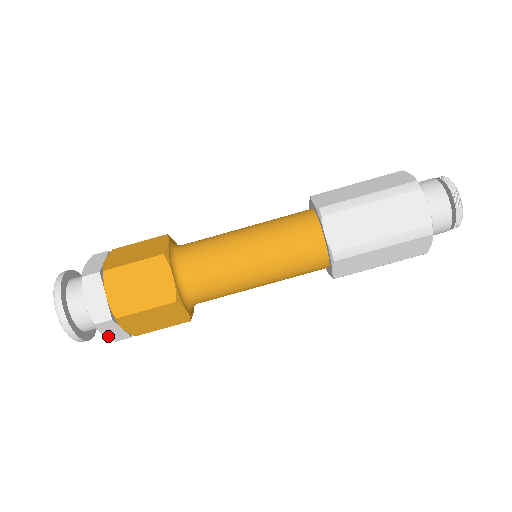
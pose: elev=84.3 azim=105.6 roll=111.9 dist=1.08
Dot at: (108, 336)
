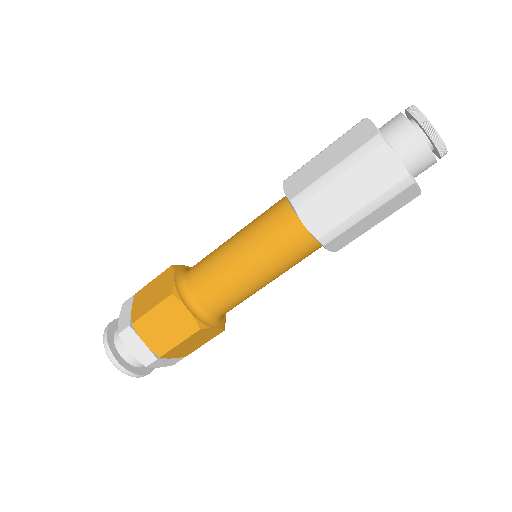
Dot at: (164, 366)
